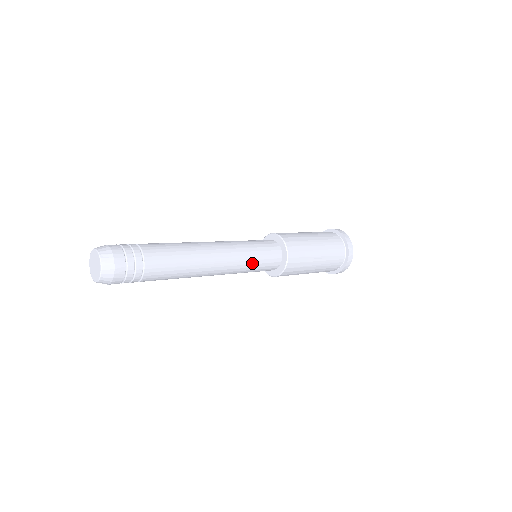
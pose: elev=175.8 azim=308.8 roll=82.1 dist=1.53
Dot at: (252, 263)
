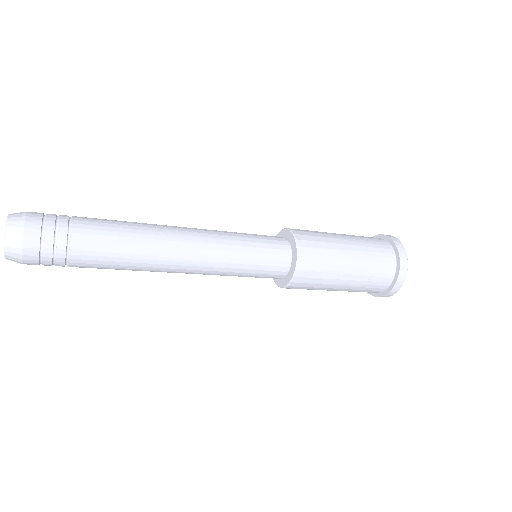
Dot at: (241, 267)
